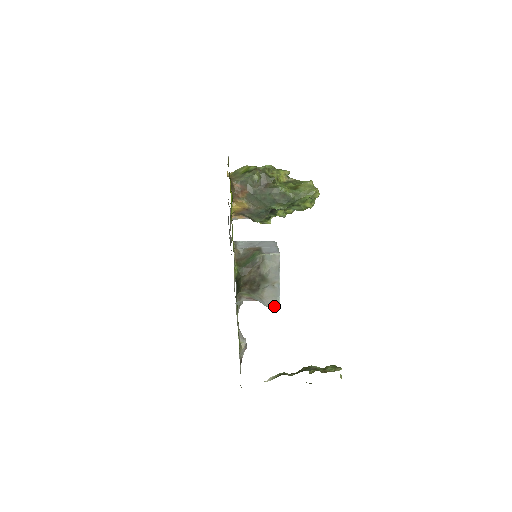
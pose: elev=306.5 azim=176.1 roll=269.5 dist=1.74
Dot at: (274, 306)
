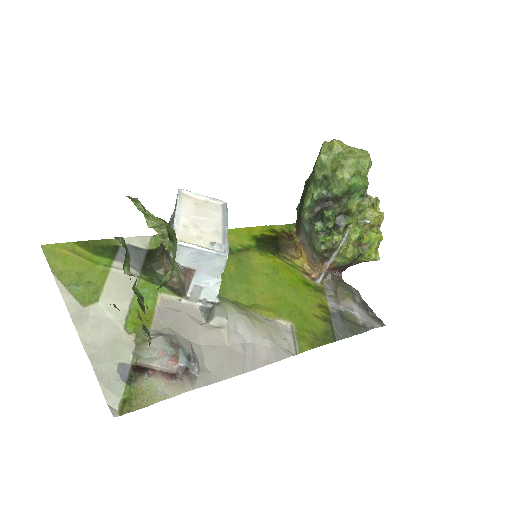
Dot at: occluded
